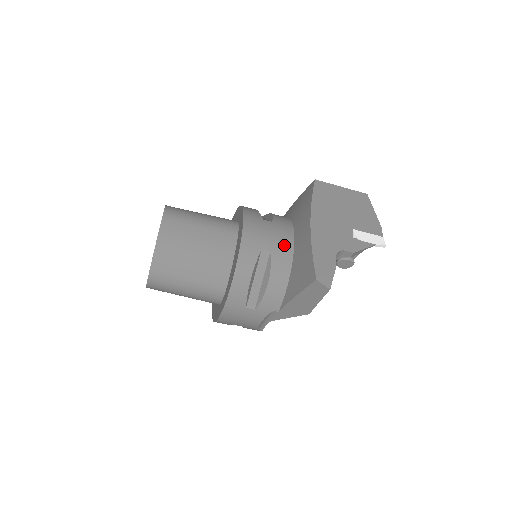
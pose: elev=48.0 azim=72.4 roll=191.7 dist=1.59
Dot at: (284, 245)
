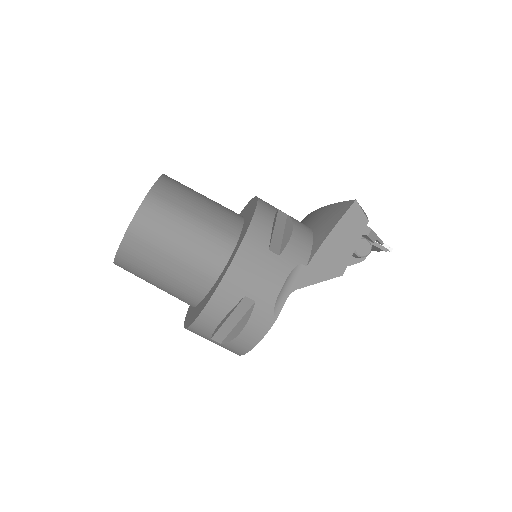
Dot at: occluded
